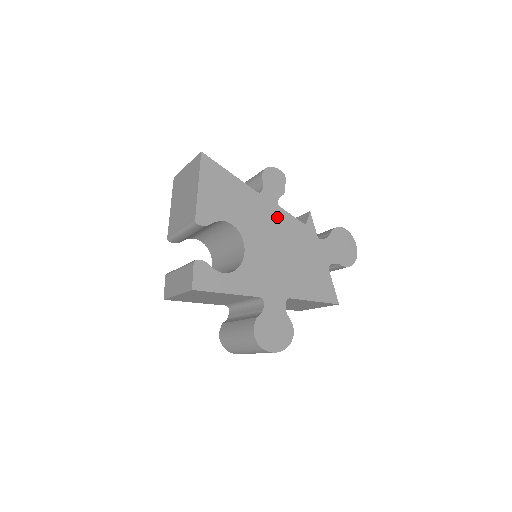
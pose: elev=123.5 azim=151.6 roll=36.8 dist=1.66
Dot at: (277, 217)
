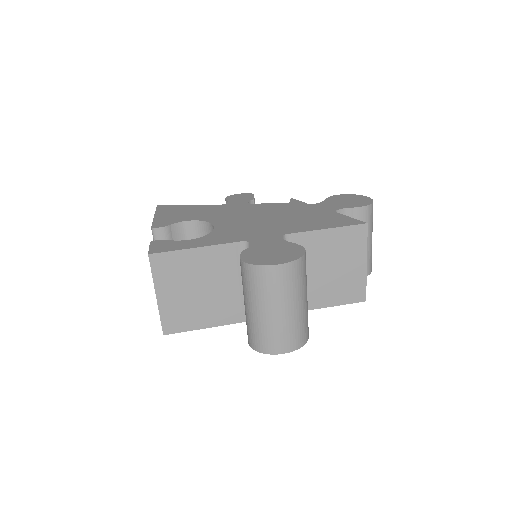
Dot at: (250, 208)
